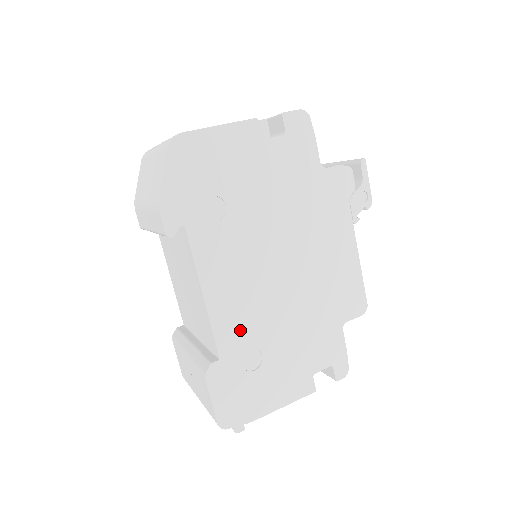
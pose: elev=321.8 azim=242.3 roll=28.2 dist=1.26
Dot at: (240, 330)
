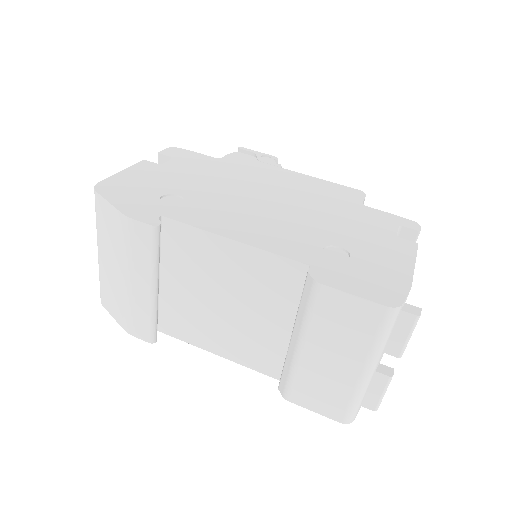
Dot at: (296, 243)
